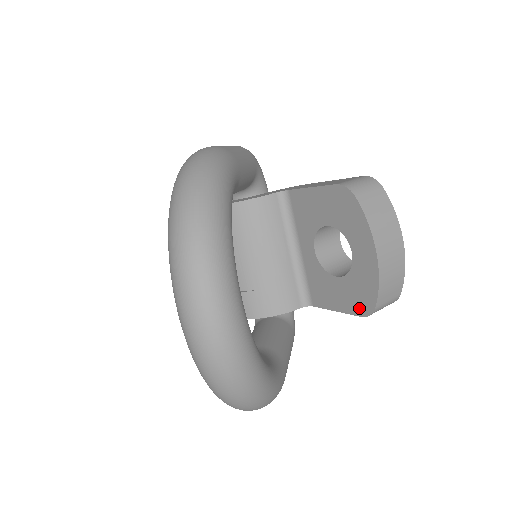
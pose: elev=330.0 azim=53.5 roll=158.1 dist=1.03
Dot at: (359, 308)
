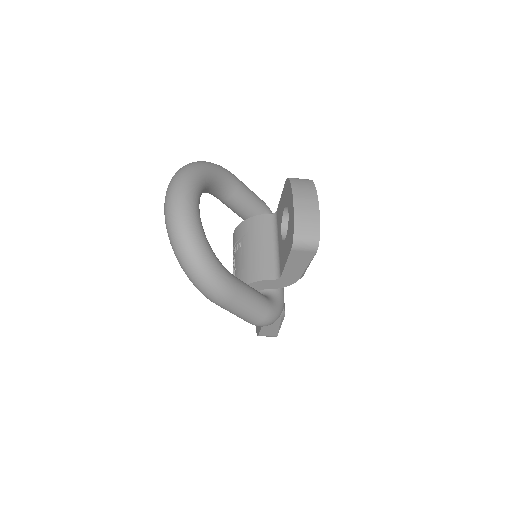
Dot at: (290, 245)
